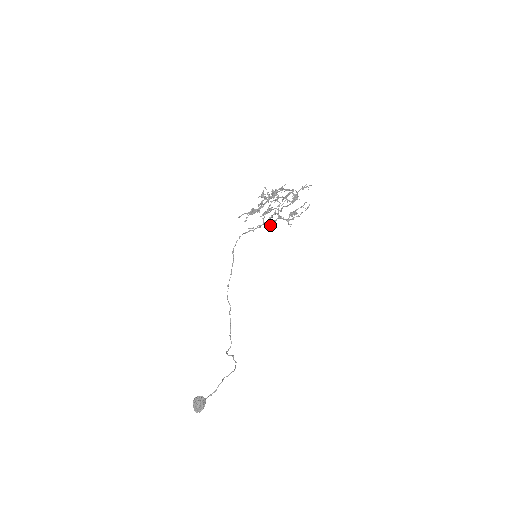
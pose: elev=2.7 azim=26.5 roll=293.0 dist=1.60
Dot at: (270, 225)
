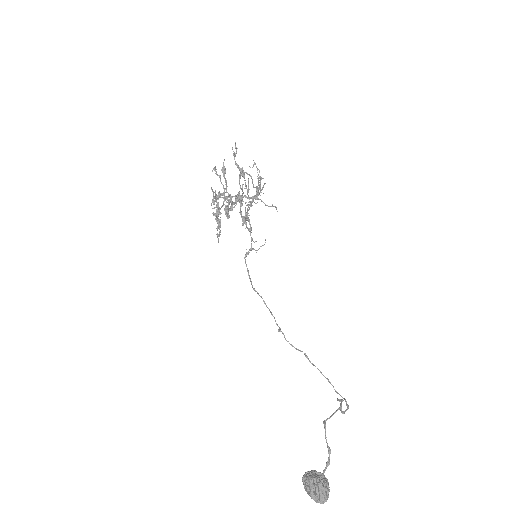
Dot at: (243, 217)
